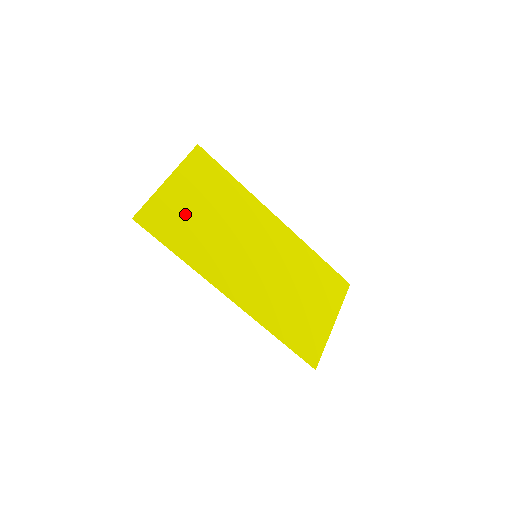
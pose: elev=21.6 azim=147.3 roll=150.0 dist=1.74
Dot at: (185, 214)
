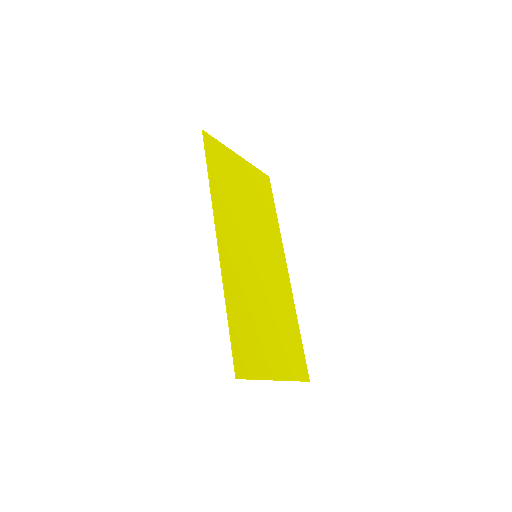
Dot at: (233, 176)
